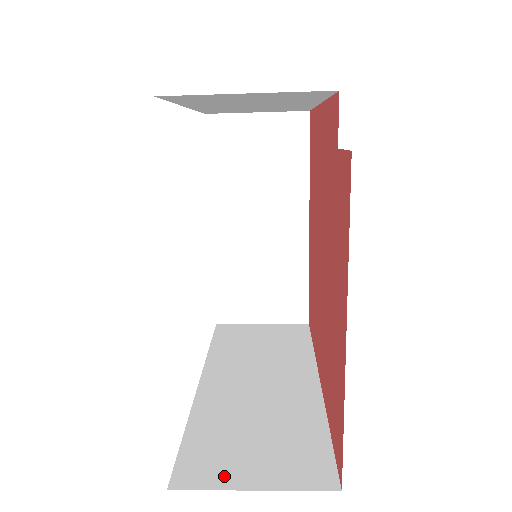
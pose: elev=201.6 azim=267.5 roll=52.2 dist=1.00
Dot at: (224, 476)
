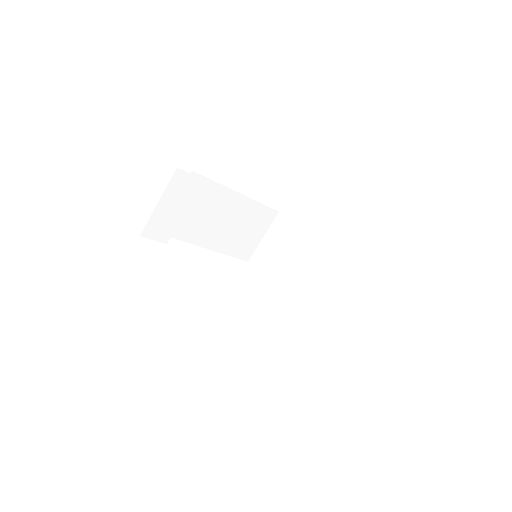
Dot at: occluded
